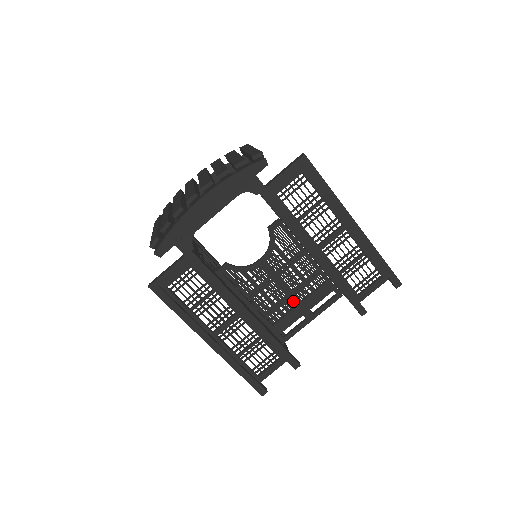
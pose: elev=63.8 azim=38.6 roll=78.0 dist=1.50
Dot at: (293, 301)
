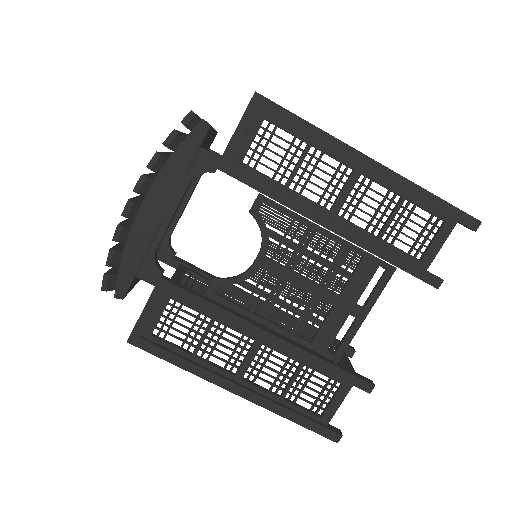
Dot at: (326, 300)
